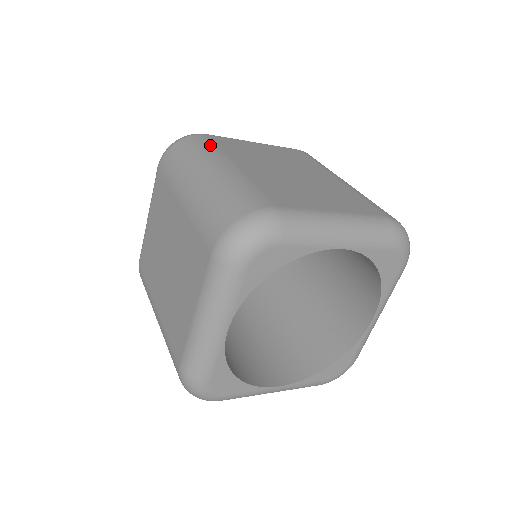
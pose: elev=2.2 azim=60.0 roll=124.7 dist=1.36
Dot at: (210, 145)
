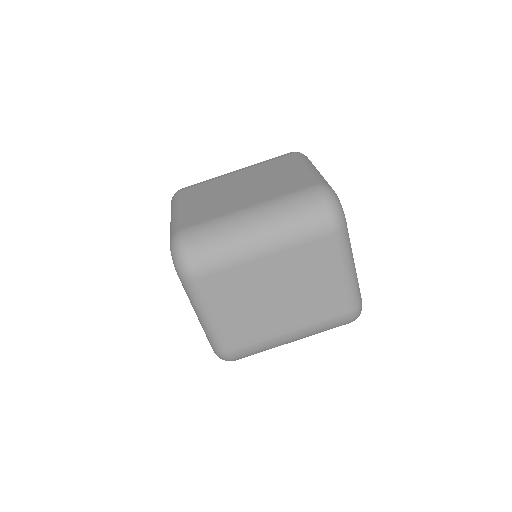
Dot at: occluded
